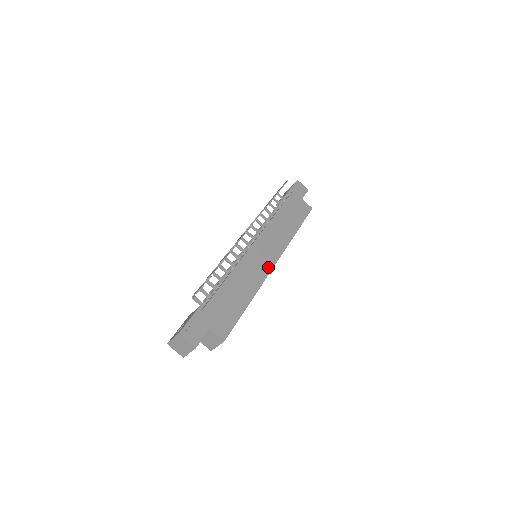
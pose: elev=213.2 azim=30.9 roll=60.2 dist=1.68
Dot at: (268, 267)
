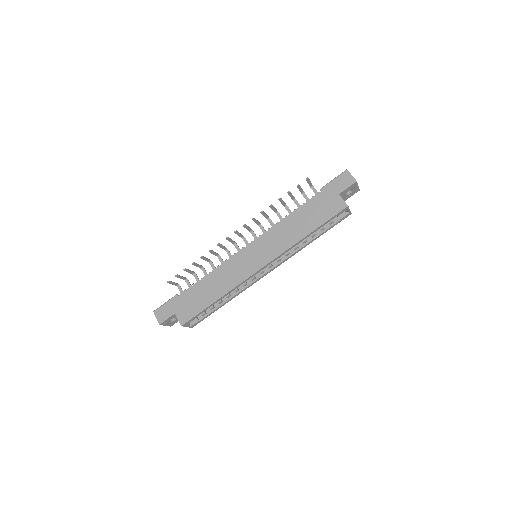
Dot at: (252, 270)
